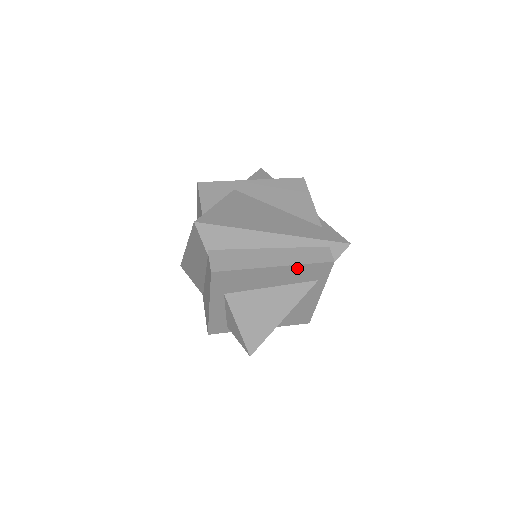
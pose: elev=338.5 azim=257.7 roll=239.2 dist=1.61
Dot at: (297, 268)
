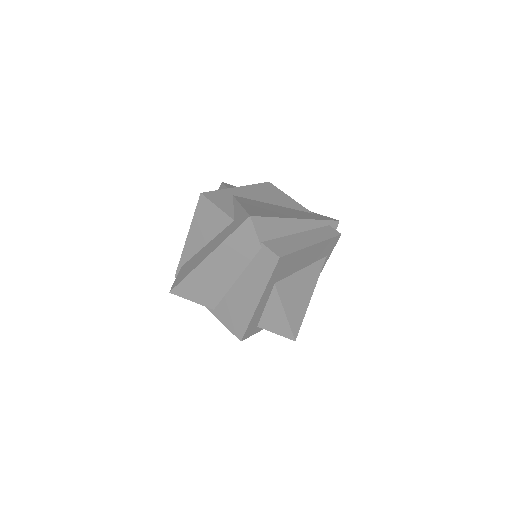
Dot at: (323, 244)
